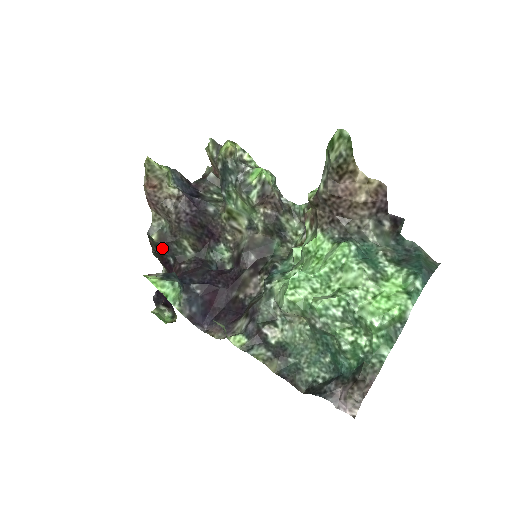
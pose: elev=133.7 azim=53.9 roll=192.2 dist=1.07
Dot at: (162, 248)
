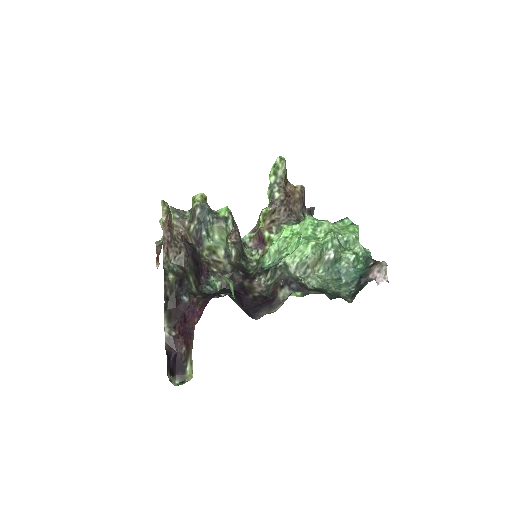
Dot at: (177, 287)
